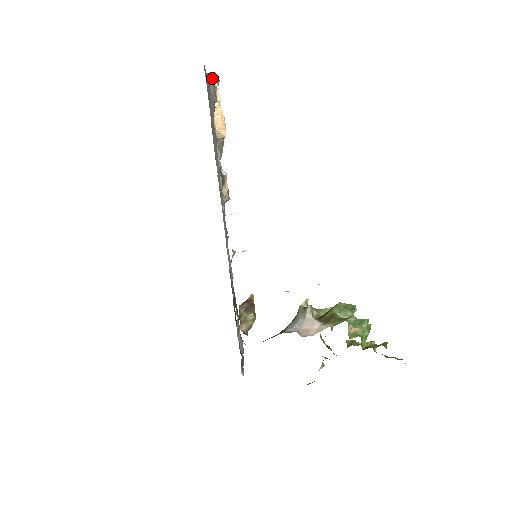
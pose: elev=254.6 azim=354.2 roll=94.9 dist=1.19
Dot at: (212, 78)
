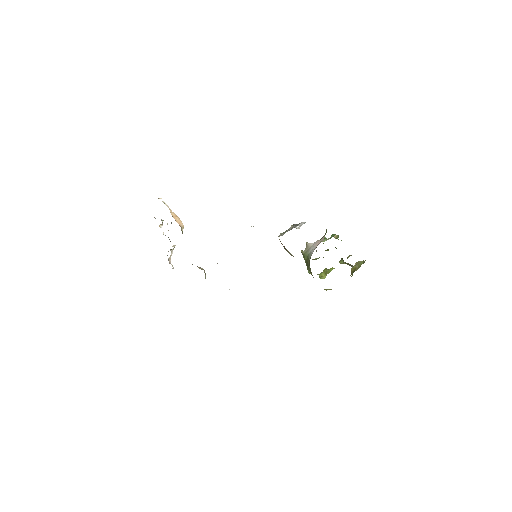
Dot at: occluded
